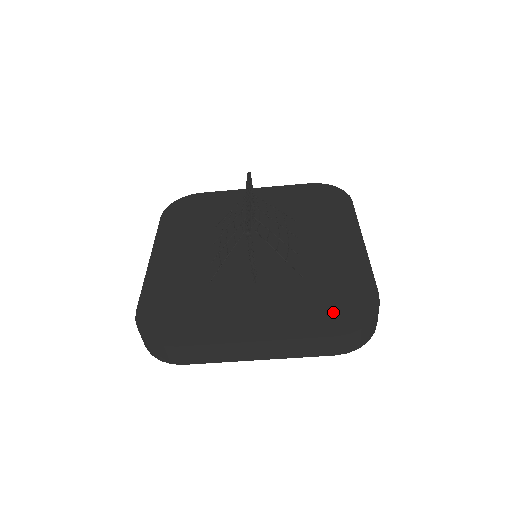
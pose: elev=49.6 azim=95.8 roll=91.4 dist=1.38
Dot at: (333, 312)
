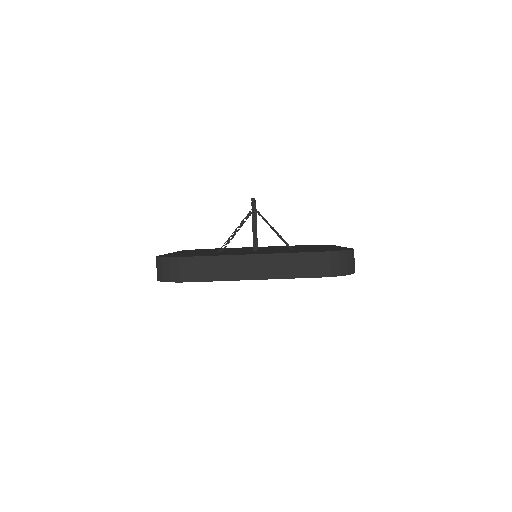
Dot at: (317, 250)
